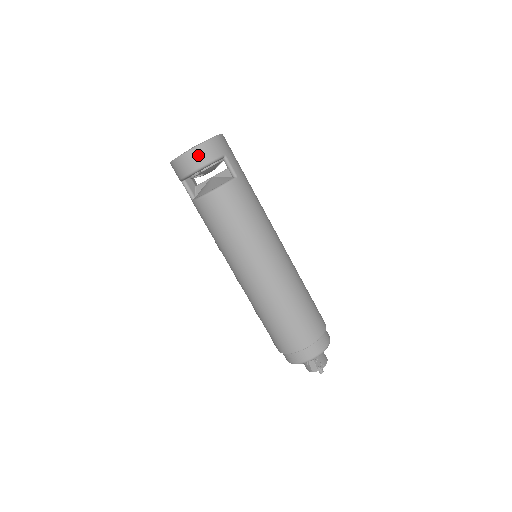
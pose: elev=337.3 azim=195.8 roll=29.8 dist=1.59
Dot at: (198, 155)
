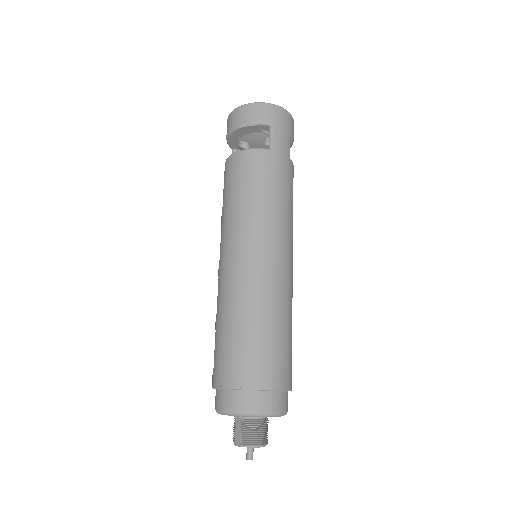
Dot at: (244, 112)
